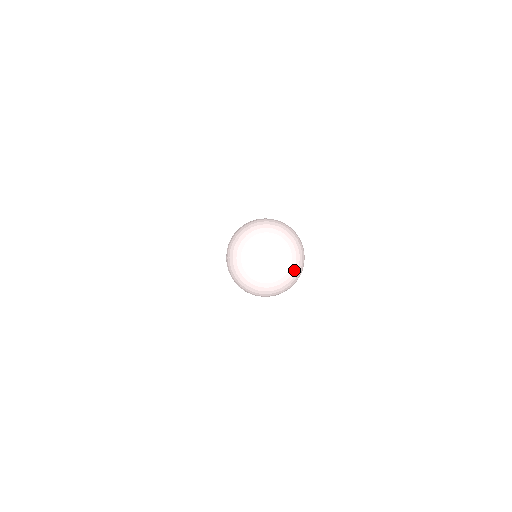
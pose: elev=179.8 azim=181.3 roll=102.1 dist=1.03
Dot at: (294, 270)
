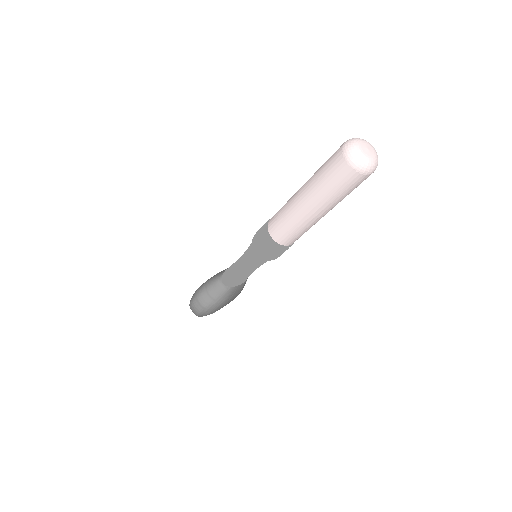
Dot at: (373, 164)
